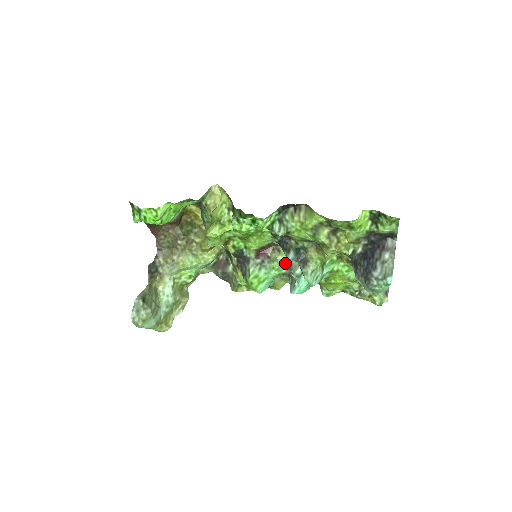
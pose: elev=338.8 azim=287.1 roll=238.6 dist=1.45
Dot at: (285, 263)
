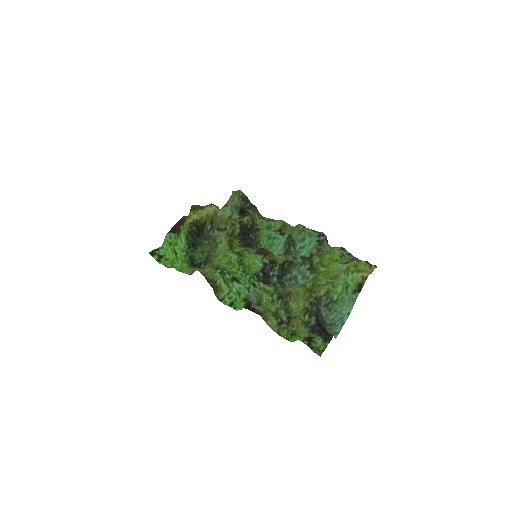
Dot at: occluded
